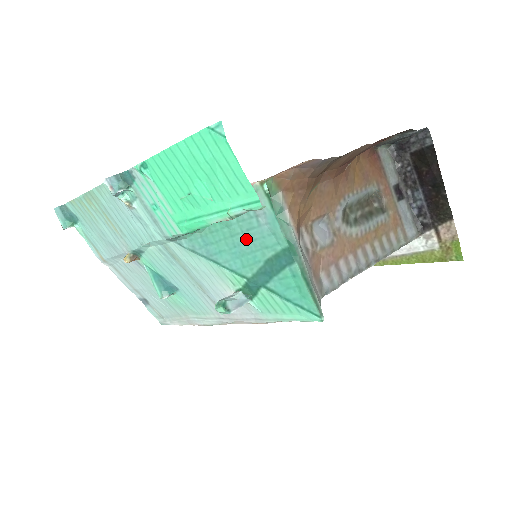
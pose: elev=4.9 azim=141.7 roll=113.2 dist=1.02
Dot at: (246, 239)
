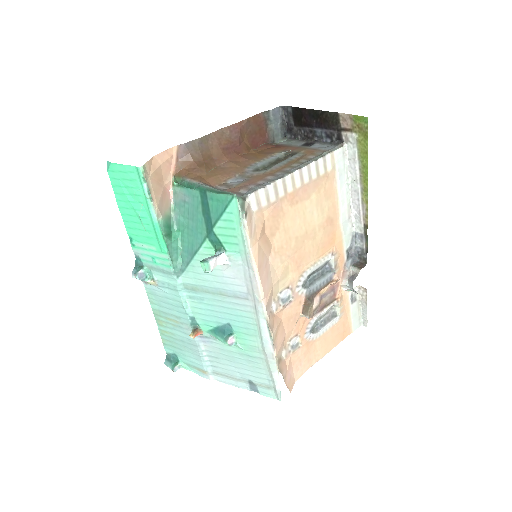
Dot at: (191, 219)
